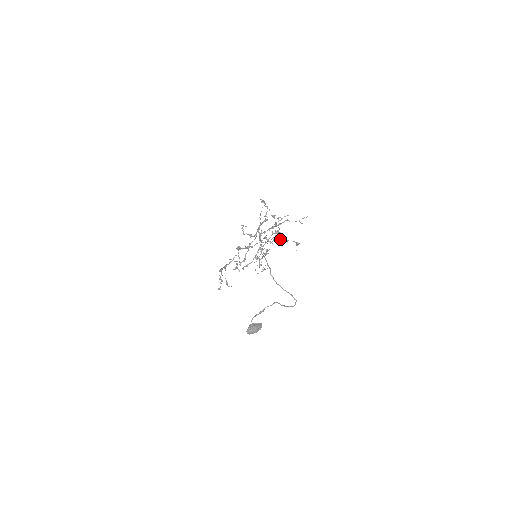
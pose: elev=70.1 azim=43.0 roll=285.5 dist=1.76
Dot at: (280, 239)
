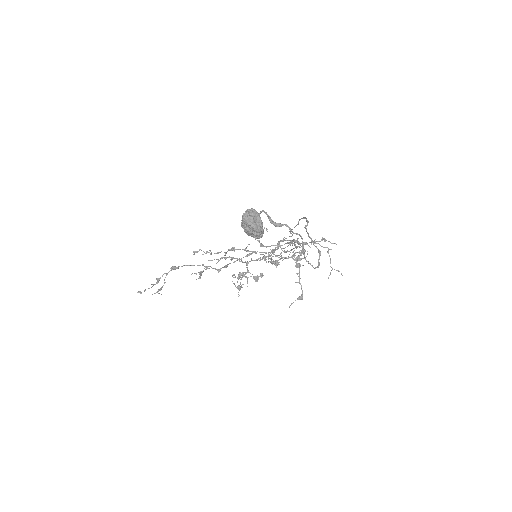
Dot at: (298, 265)
